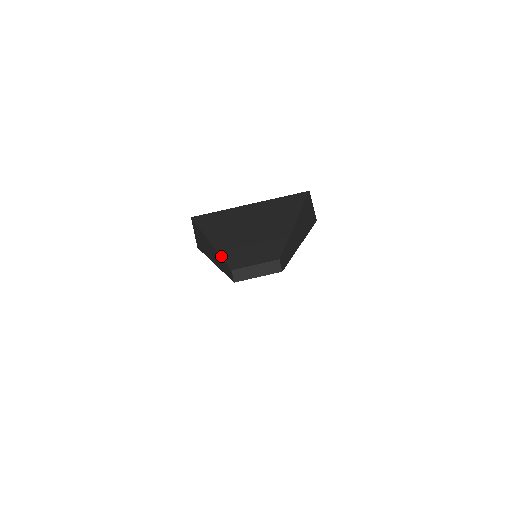
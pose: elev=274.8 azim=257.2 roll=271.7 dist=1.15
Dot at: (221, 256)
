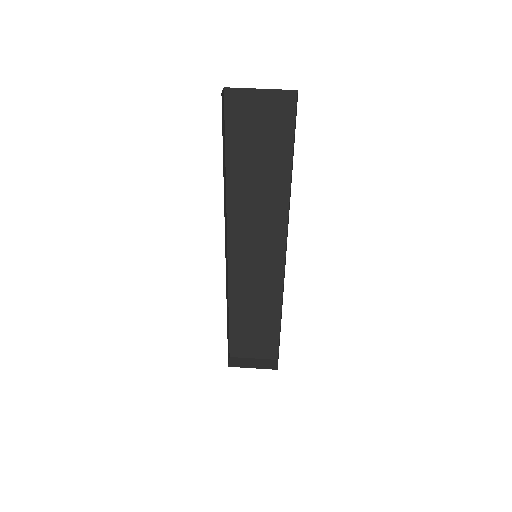
Dot at: (228, 260)
